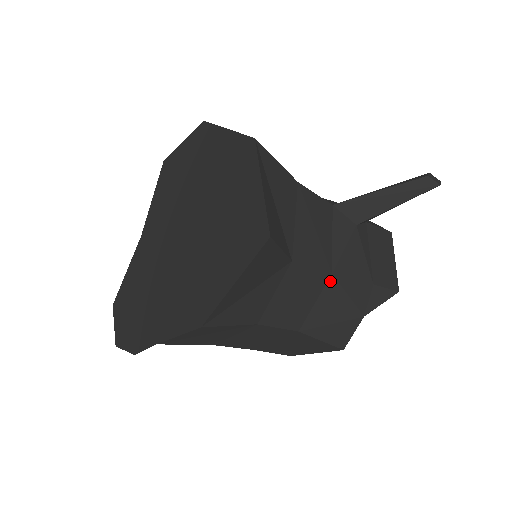
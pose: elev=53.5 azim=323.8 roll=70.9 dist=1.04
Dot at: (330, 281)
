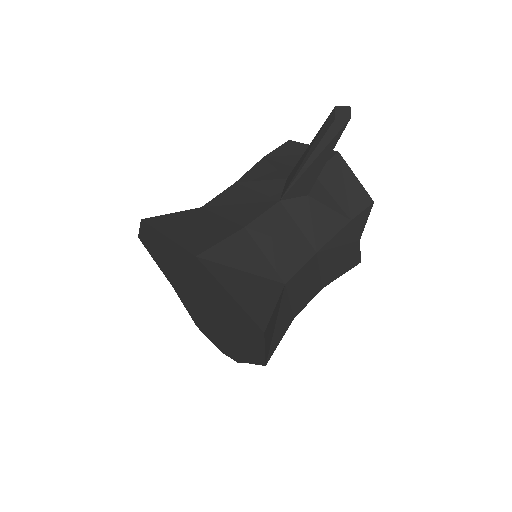
Dot at: (319, 256)
